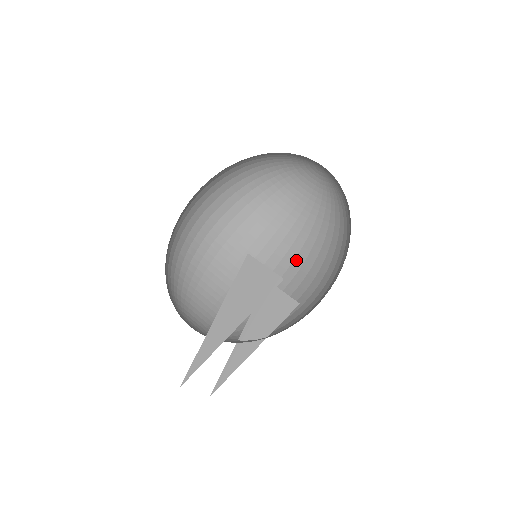
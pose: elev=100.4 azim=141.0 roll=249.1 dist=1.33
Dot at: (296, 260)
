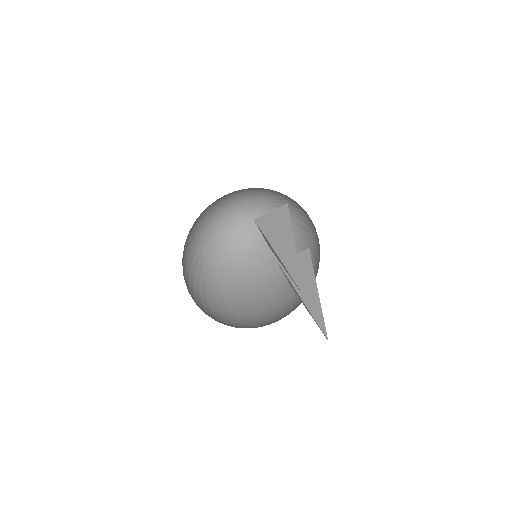
Dot at: (278, 273)
